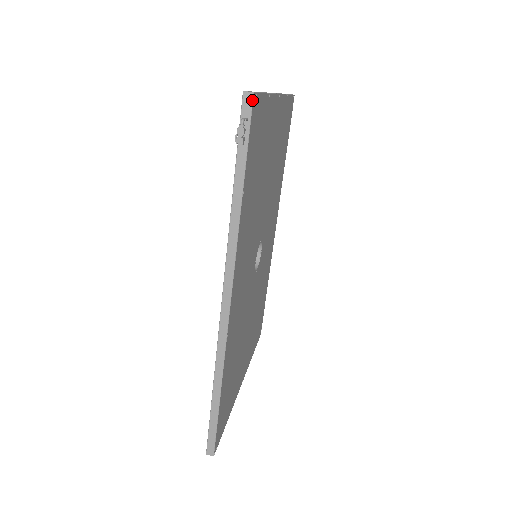
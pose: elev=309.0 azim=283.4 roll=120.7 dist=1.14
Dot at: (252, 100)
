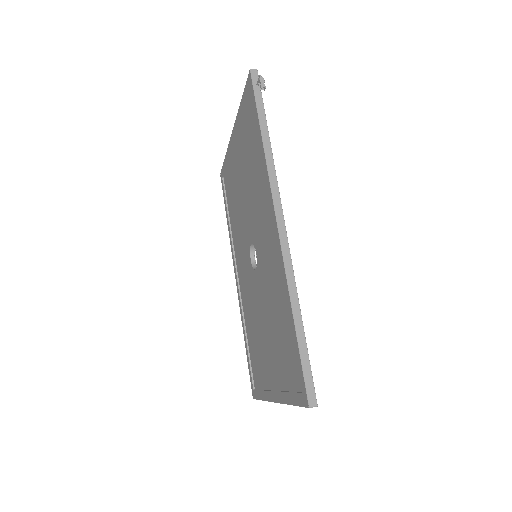
Dot at: (257, 73)
